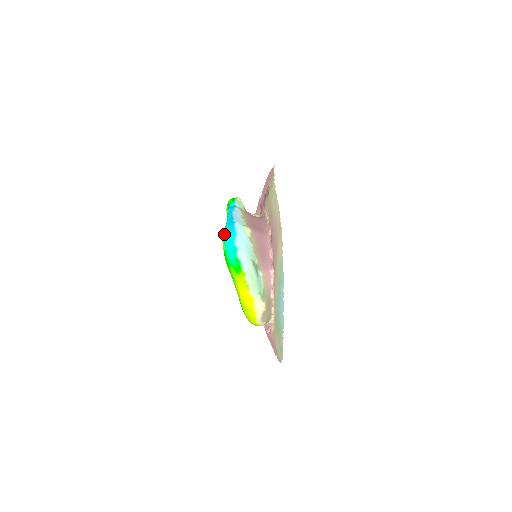
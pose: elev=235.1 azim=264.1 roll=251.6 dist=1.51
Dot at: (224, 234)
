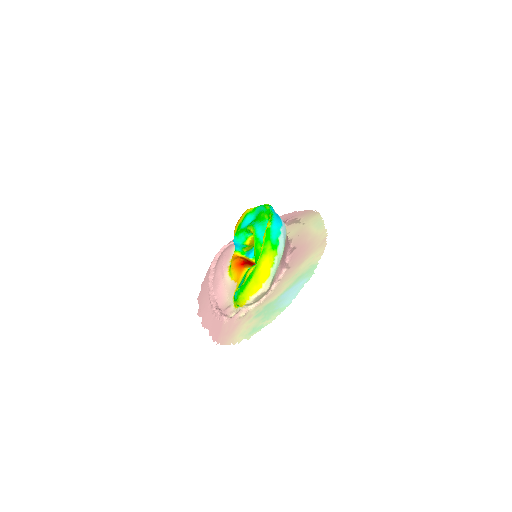
Dot at: (272, 218)
